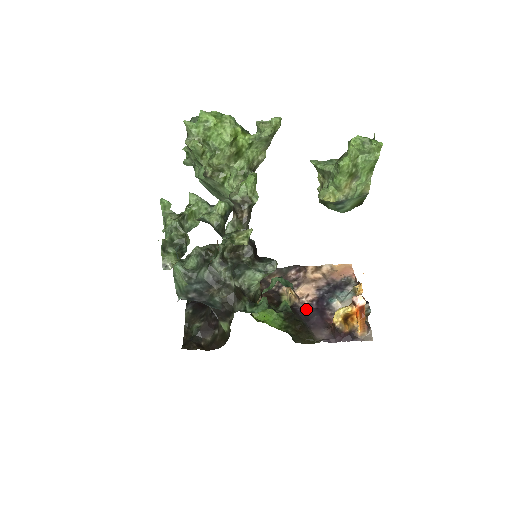
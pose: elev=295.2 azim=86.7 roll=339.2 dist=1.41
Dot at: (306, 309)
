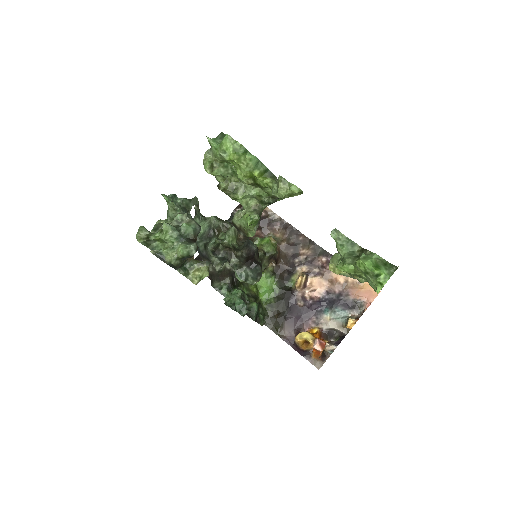
Dot at: (301, 301)
